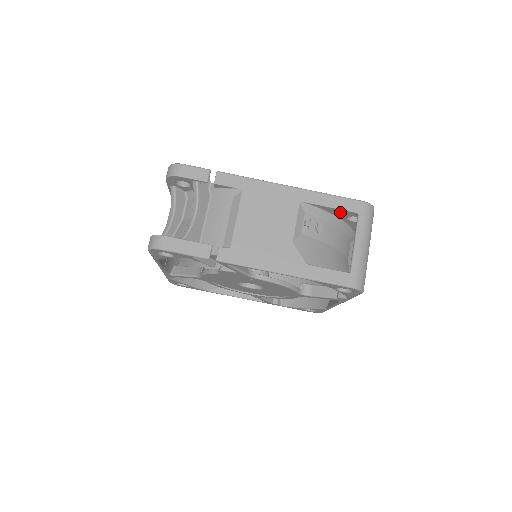
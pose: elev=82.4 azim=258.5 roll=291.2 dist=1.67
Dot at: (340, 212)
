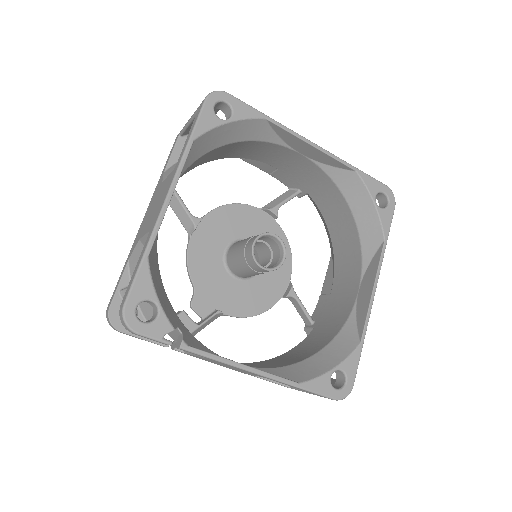
Dot at: occluded
